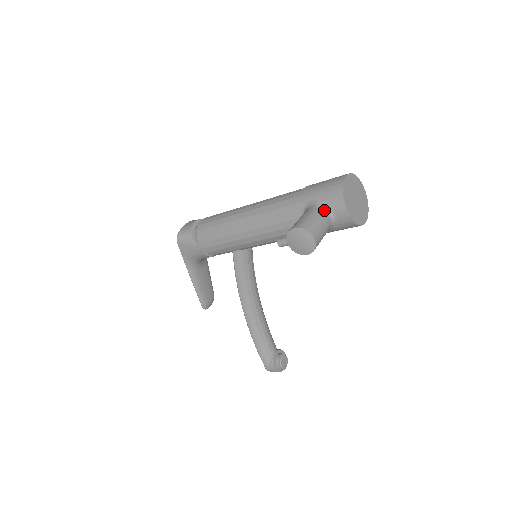
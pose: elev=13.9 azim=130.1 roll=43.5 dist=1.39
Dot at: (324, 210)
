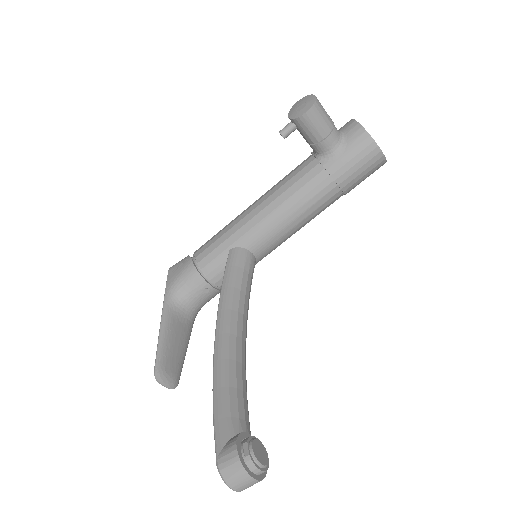
Dot at: occluded
